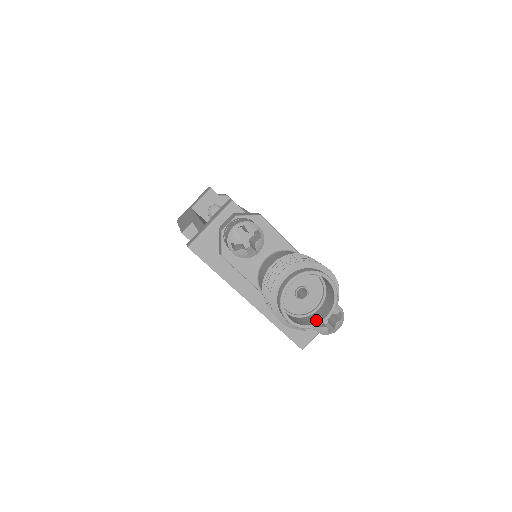
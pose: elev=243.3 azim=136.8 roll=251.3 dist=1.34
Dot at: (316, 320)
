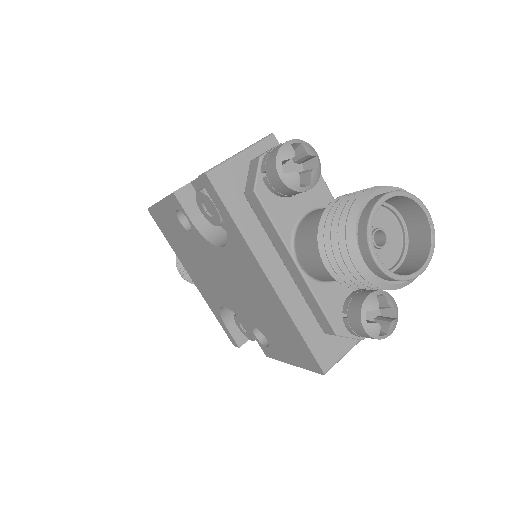
Dot at: (403, 274)
